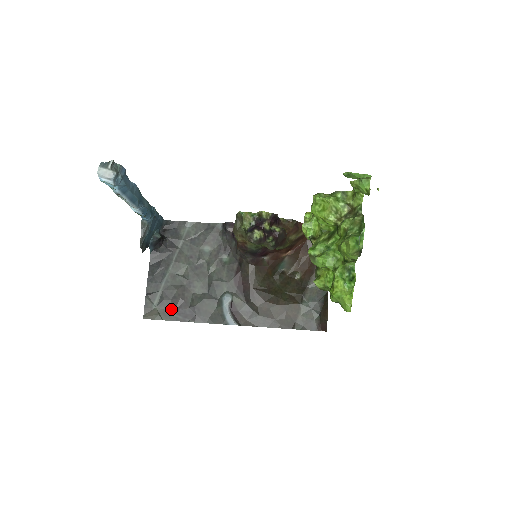
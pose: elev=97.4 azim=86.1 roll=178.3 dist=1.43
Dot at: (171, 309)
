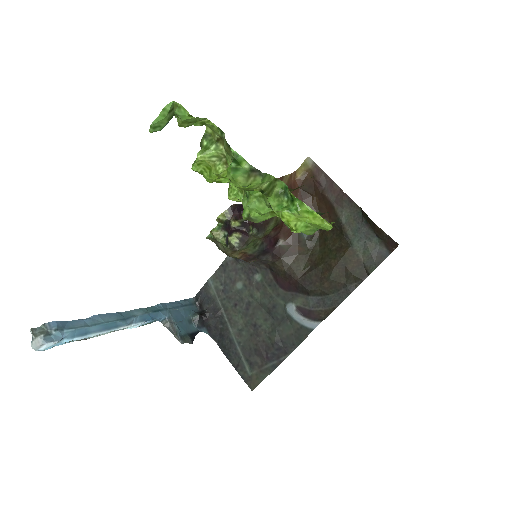
Dot at: (262, 362)
